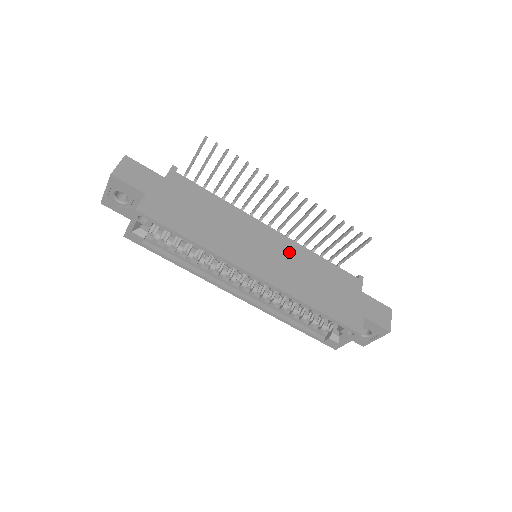
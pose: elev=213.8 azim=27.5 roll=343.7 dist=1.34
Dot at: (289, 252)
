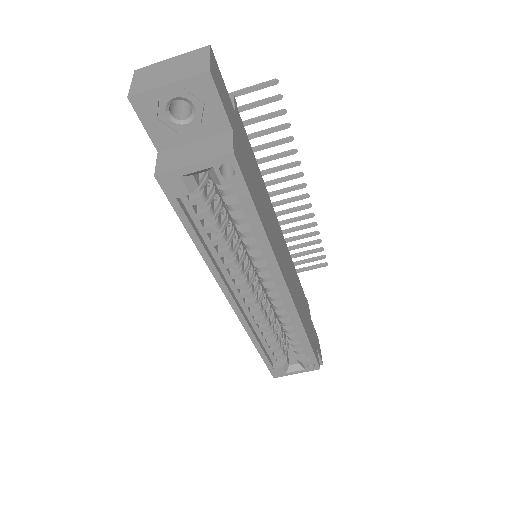
Dot at: (290, 263)
